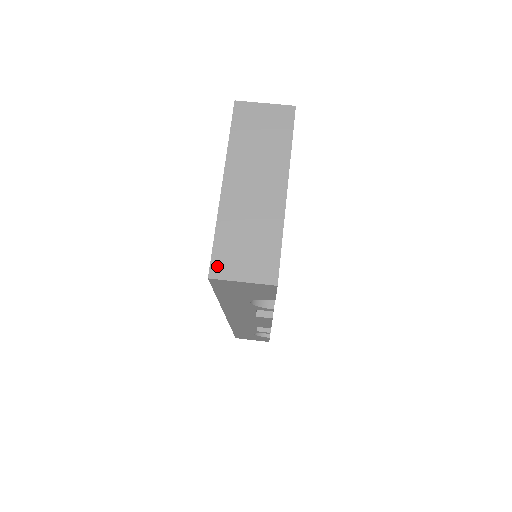
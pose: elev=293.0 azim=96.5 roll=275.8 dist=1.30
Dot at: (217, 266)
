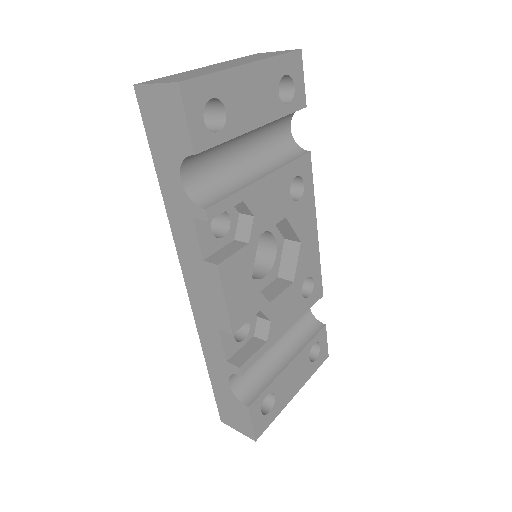
Dot at: (148, 82)
